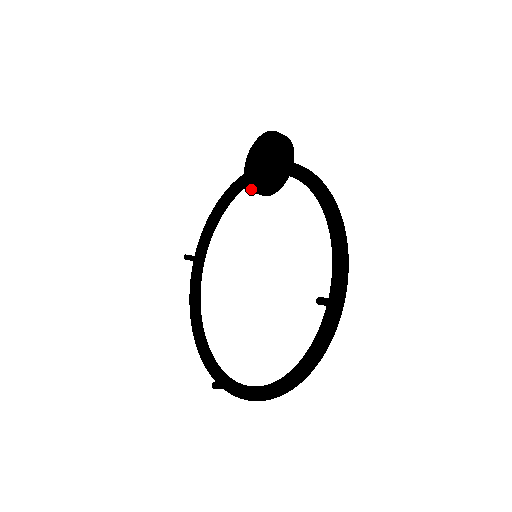
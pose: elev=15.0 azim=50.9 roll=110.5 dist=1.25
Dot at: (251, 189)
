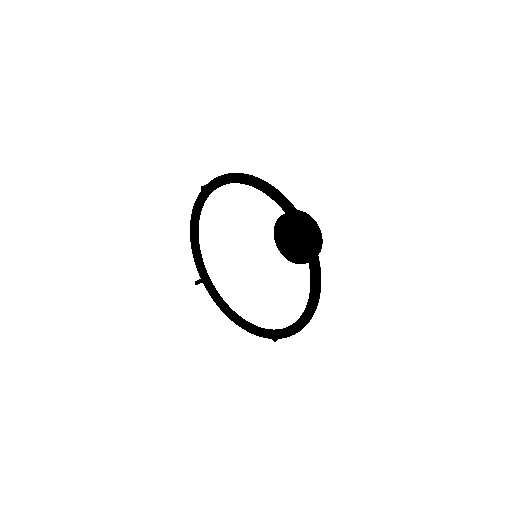
Dot at: (275, 238)
